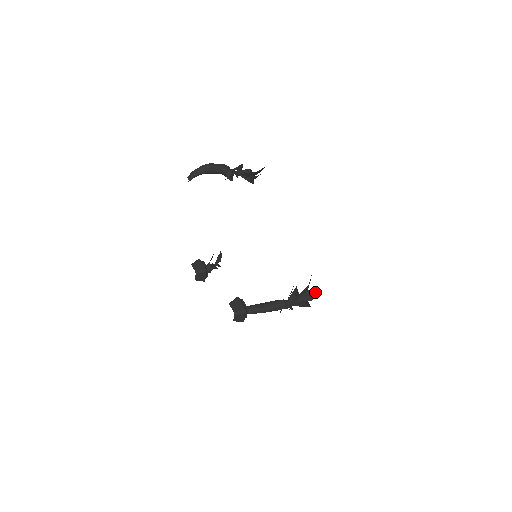
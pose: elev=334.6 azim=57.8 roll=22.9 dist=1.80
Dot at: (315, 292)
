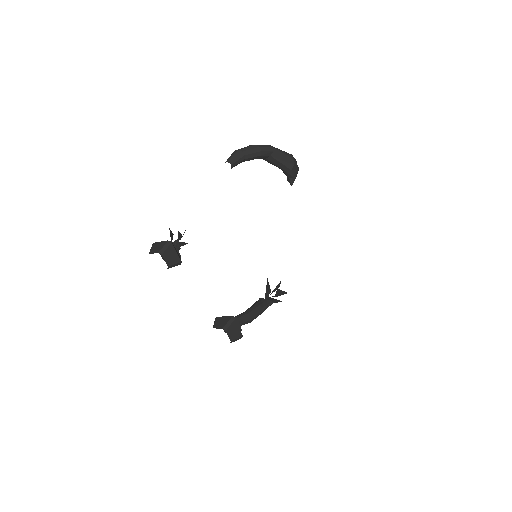
Dot at: occluded
